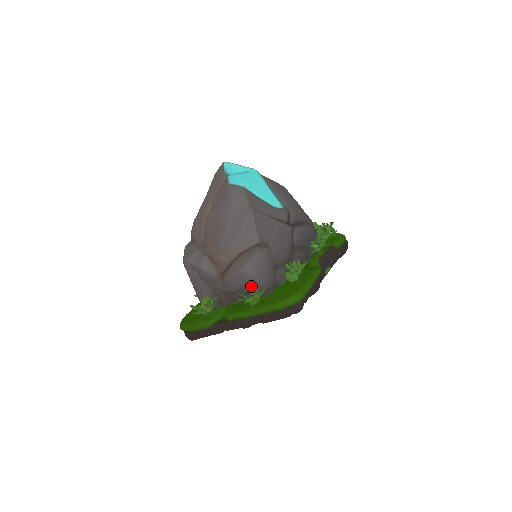
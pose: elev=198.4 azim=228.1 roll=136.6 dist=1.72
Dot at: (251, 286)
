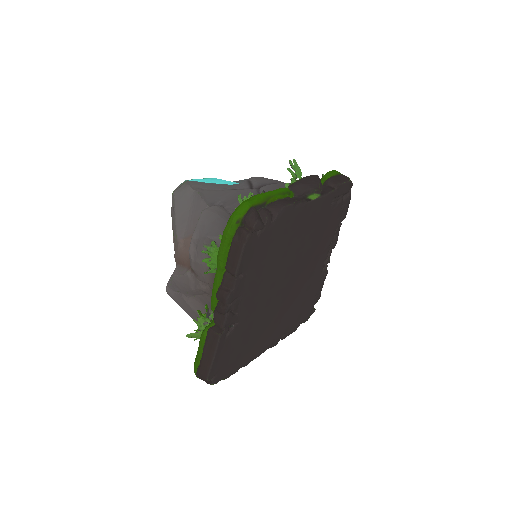
Dot at: (206, 245)
